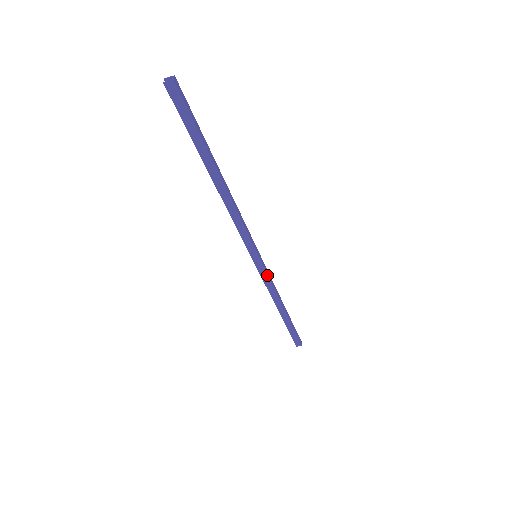
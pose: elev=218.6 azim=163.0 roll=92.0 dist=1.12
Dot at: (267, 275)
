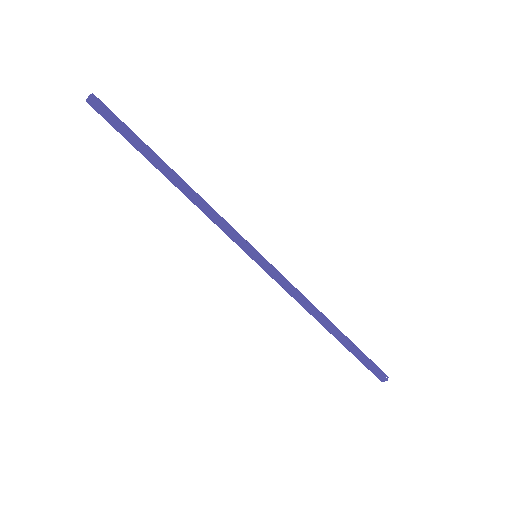
Dot at: (280, 278)
